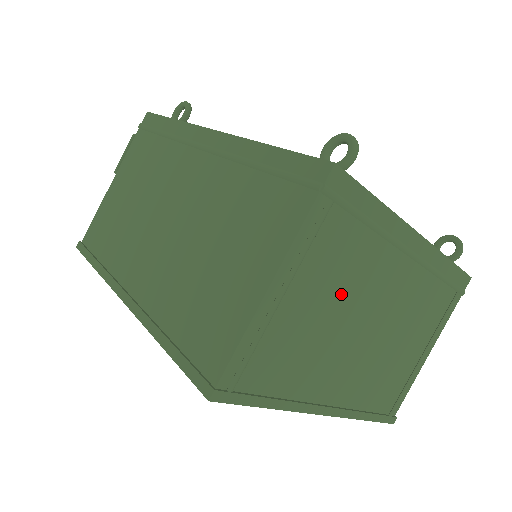
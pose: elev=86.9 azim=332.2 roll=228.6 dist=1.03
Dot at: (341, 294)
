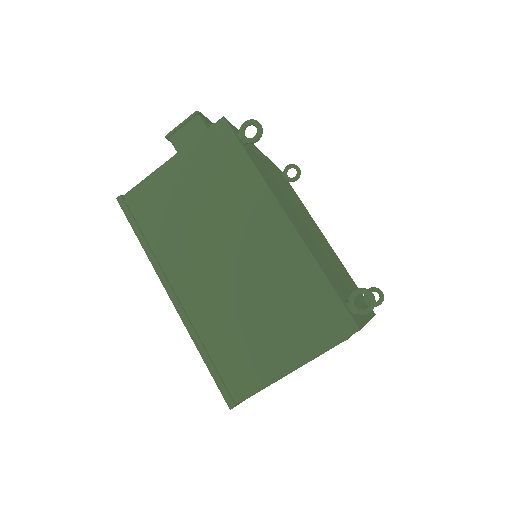
Dot at: occluded
